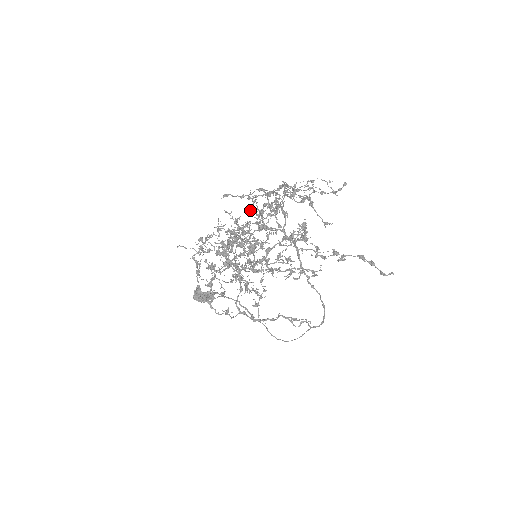
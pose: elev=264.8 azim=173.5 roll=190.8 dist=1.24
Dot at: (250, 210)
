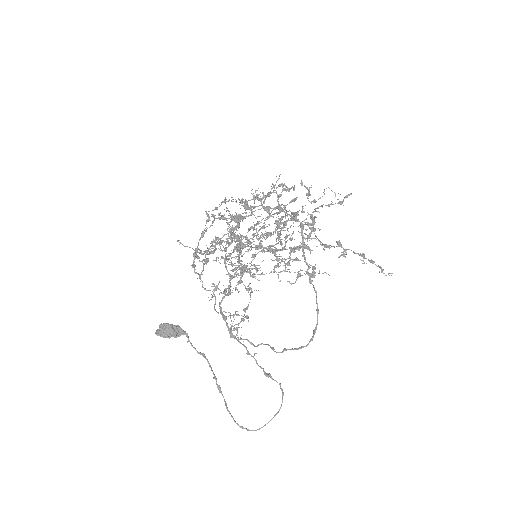
Dot at: (270, 193)
